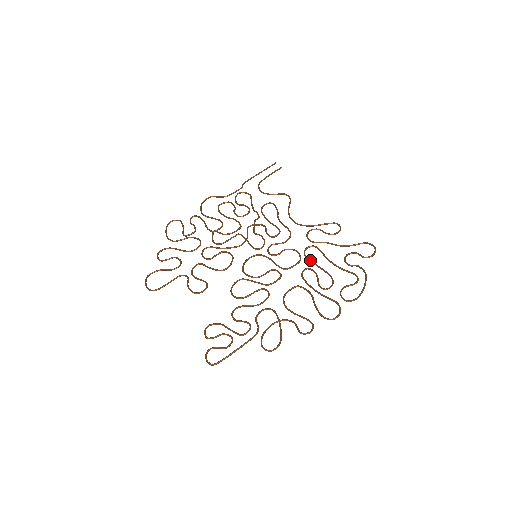
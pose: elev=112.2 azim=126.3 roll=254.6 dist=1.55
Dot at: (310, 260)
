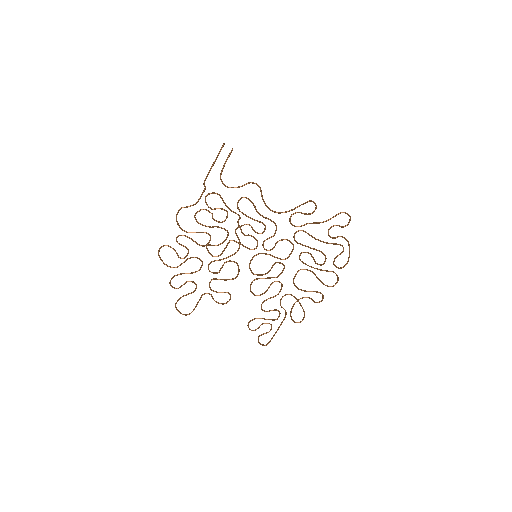
Dot at: (302, 245)
